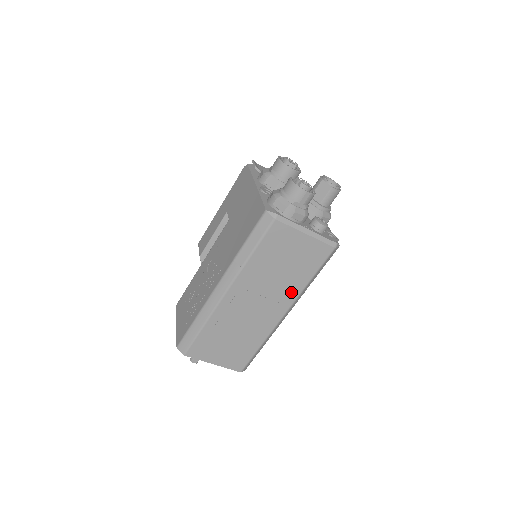
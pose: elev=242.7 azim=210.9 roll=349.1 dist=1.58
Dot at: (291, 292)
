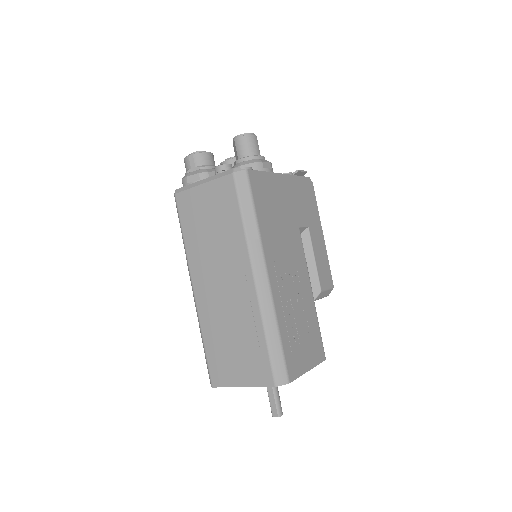
Dot at: (238, 248)
